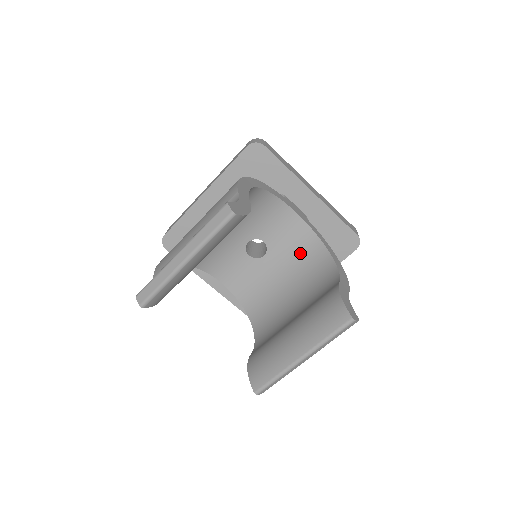
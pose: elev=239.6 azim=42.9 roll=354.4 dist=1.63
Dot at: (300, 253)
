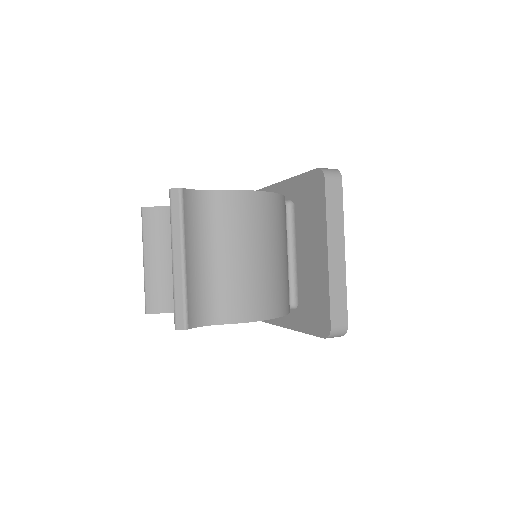
Dot at: occluded
